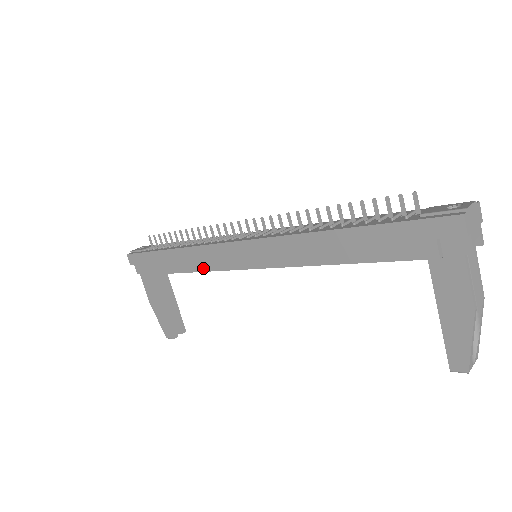
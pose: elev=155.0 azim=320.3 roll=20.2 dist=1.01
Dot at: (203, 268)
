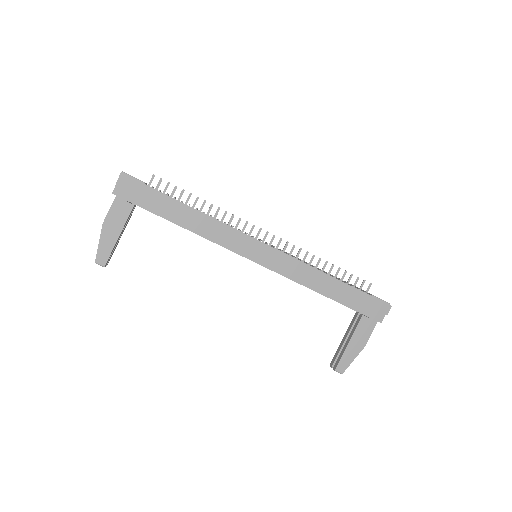
Dot at: (214, 239)
